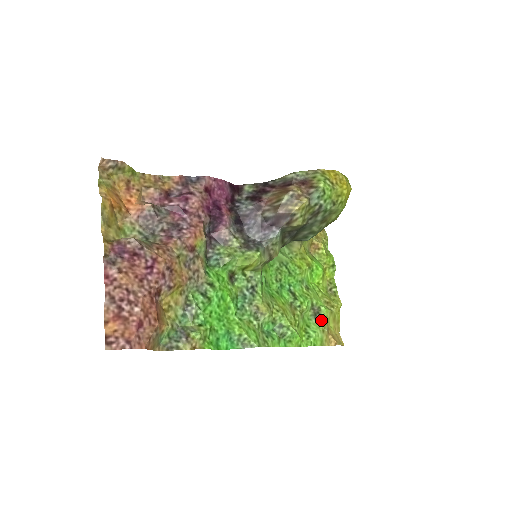
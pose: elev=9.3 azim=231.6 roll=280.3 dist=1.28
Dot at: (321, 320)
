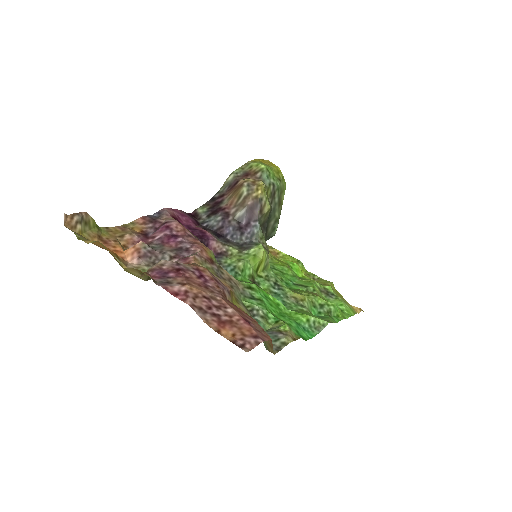
Dot at: (335, 296)
